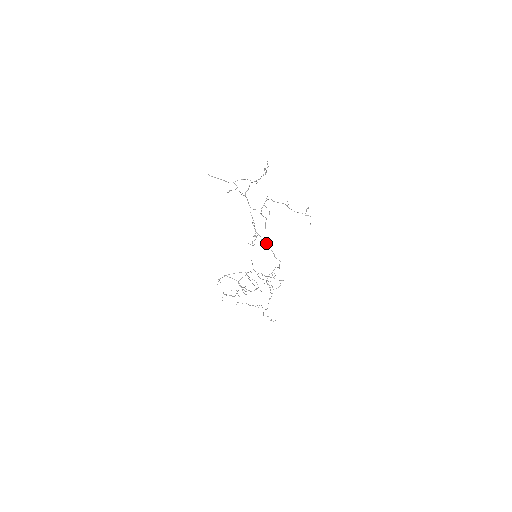
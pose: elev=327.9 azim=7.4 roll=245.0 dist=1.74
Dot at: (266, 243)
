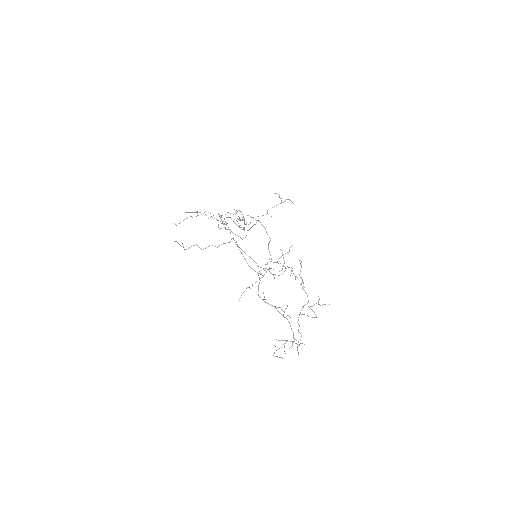
Dot at: (248, 230)
